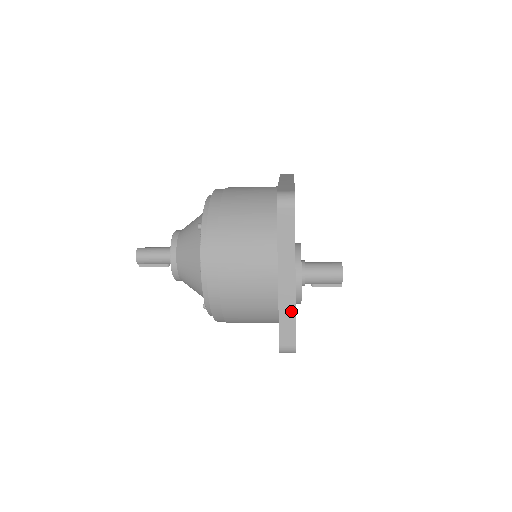
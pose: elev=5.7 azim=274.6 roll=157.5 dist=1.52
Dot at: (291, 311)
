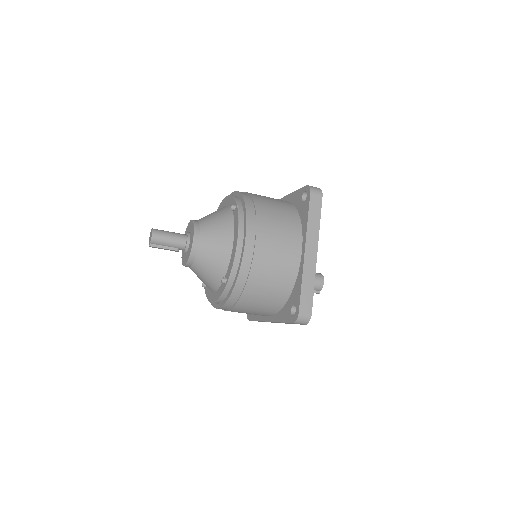
Dot at: (311, 280)
